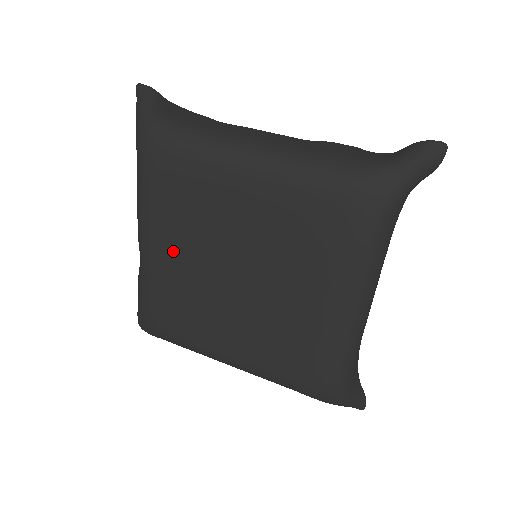
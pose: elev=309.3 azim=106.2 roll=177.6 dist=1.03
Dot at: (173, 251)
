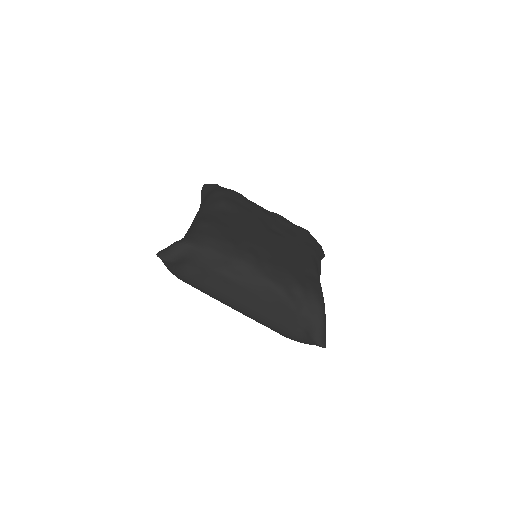
Dot at: occluded
